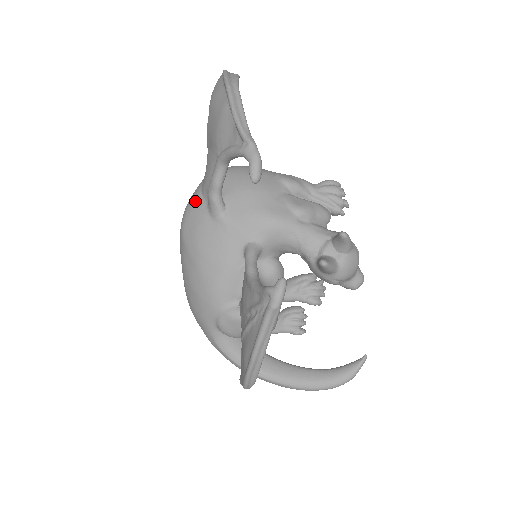
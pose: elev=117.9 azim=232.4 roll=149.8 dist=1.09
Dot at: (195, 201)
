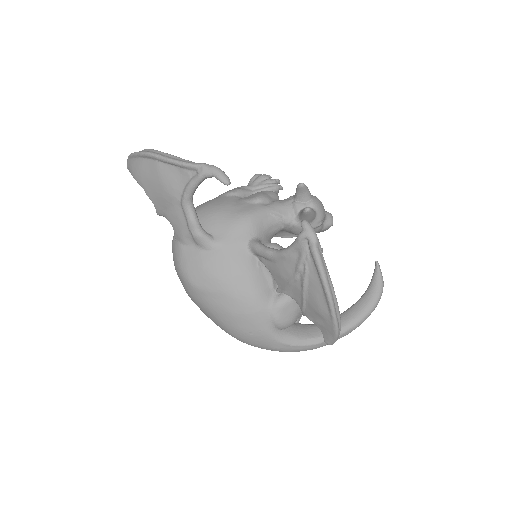
Dot at: (183, 255)
